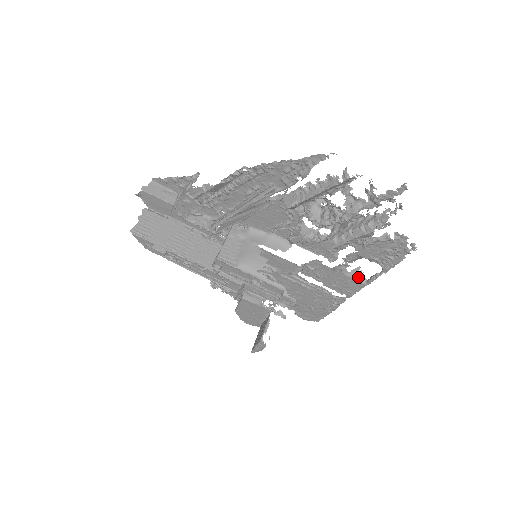
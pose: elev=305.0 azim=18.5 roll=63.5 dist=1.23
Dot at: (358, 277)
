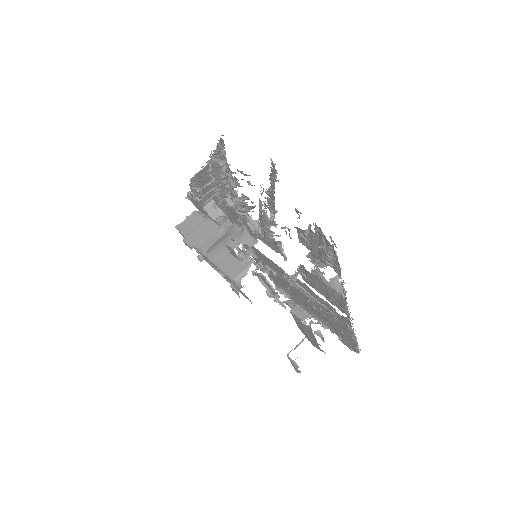
Dot at: (339, 289)
